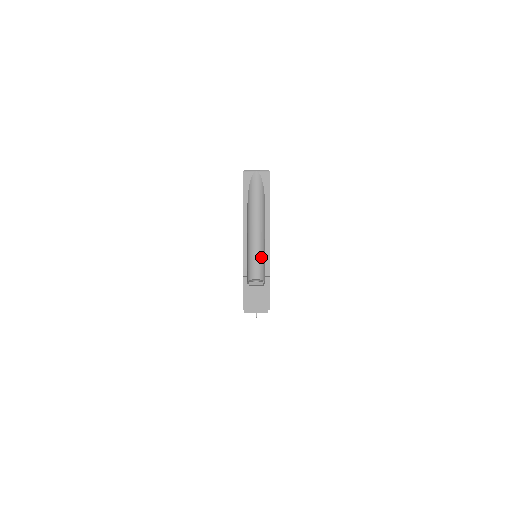
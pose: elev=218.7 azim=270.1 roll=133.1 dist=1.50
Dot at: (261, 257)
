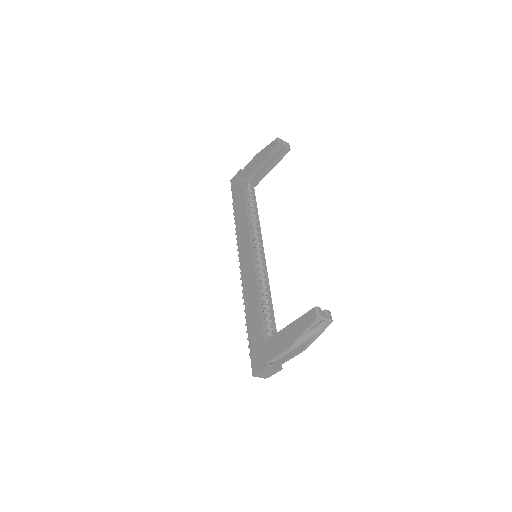
Dot at: occluded
